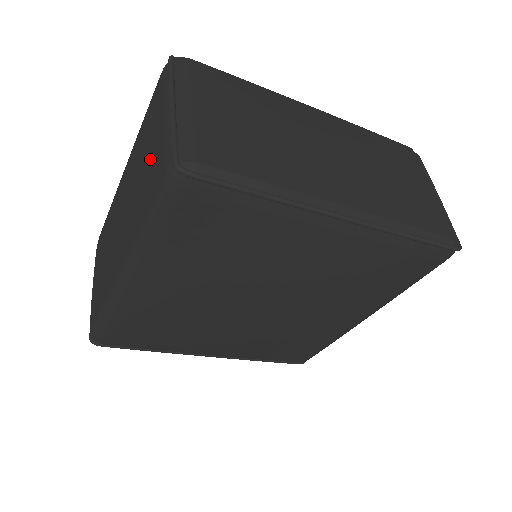
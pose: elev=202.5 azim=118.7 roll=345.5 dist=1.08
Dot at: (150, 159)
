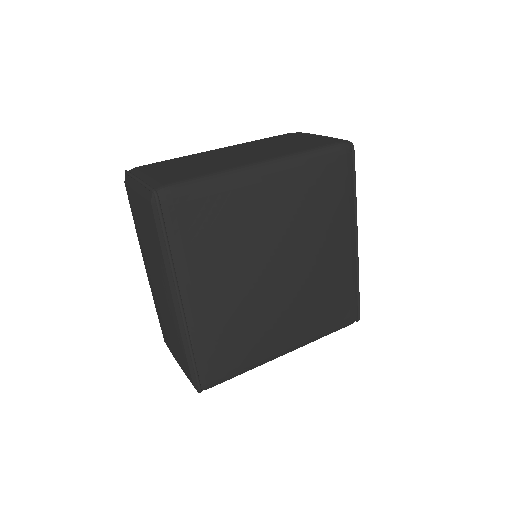
Dot at: (305, 141)
